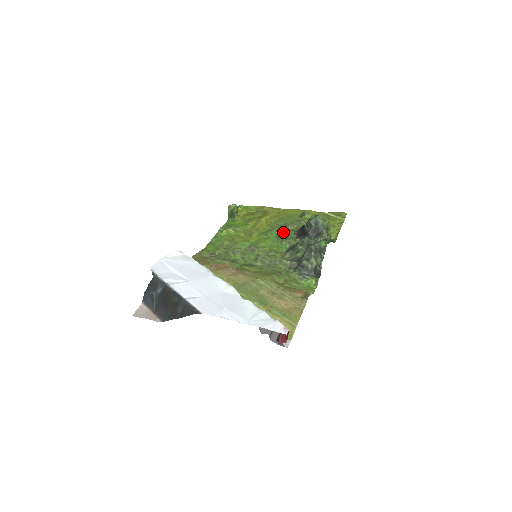
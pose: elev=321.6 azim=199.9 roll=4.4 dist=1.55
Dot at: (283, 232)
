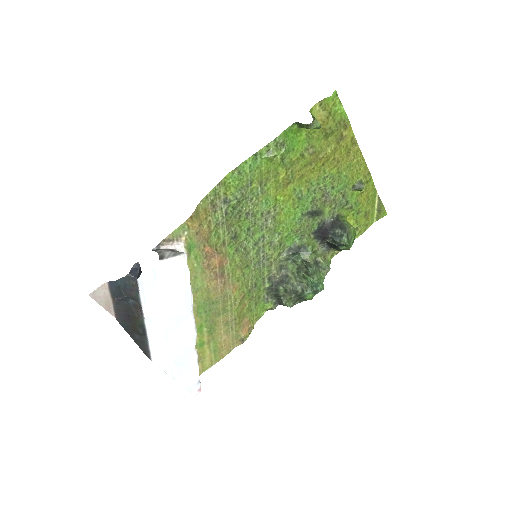
Dot at: (314, 211)
